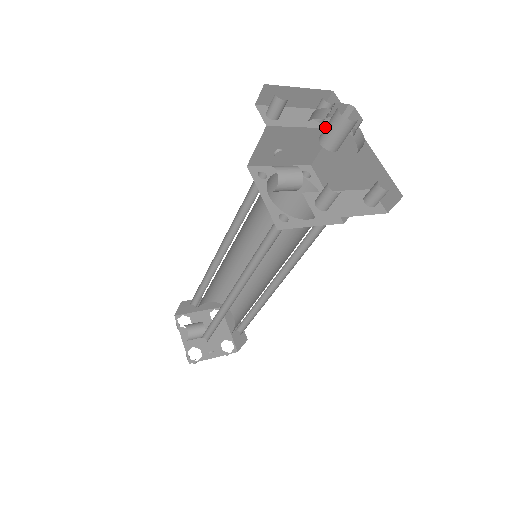
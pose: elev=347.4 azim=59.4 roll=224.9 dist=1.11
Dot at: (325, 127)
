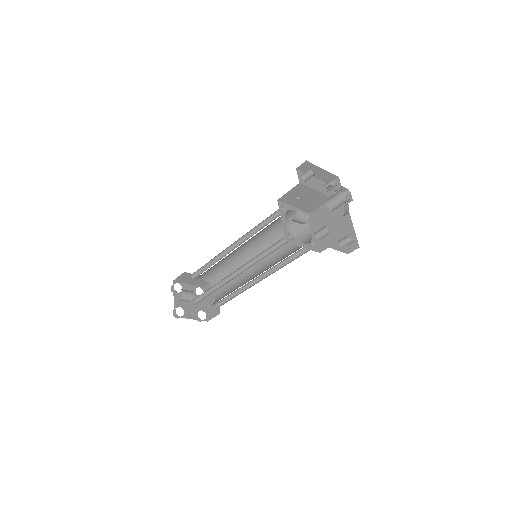
Dot at: (332, 196)
